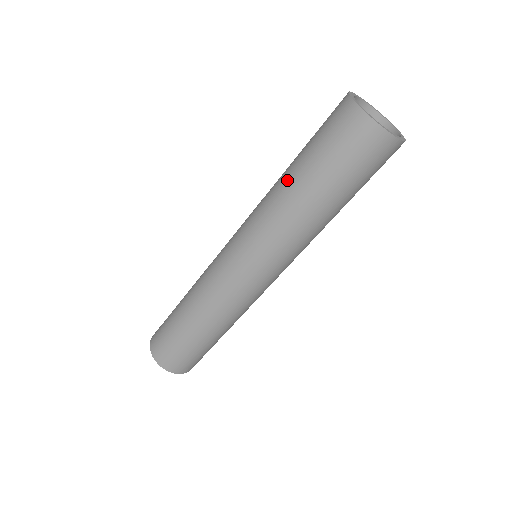
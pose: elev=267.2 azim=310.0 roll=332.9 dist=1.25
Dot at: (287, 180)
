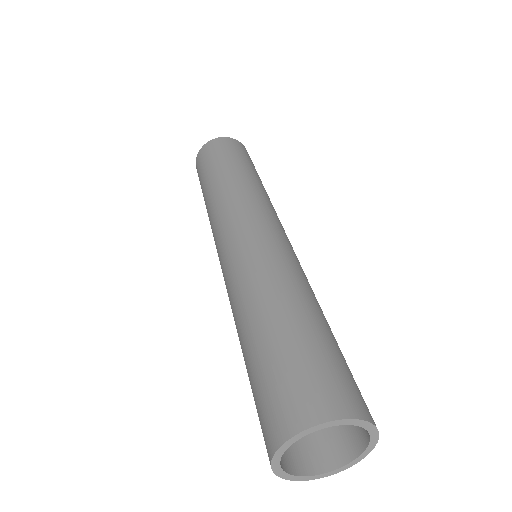
Dot at: (240, 344)
